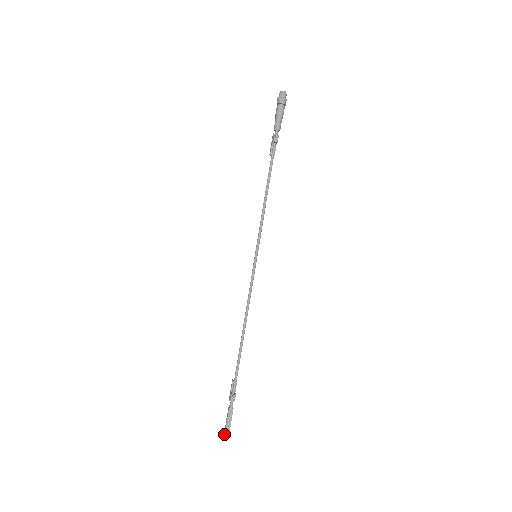
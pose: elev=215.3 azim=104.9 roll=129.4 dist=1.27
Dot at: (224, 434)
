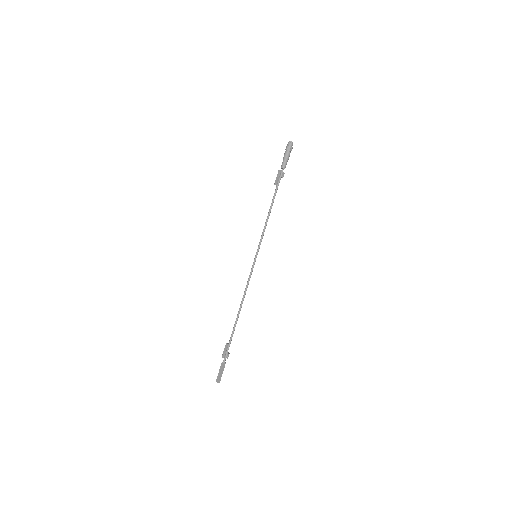
Dot at: (217, 382)
